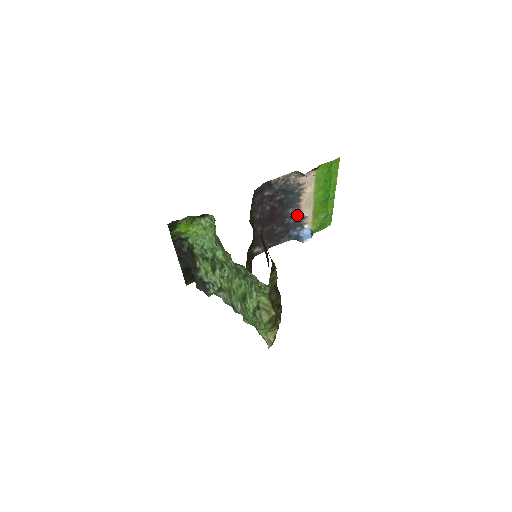
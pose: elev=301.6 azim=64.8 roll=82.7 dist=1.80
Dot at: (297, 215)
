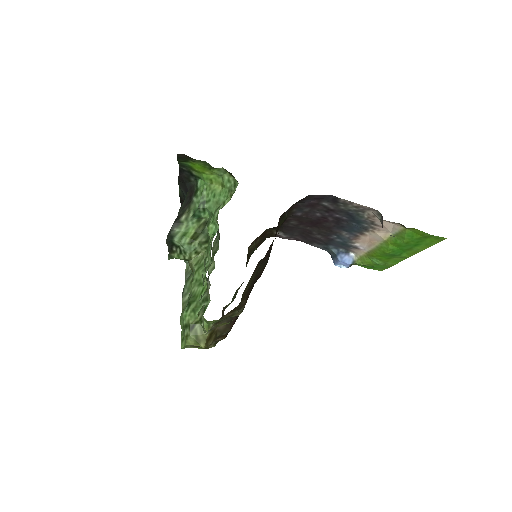
Dot at: (349, 240)
